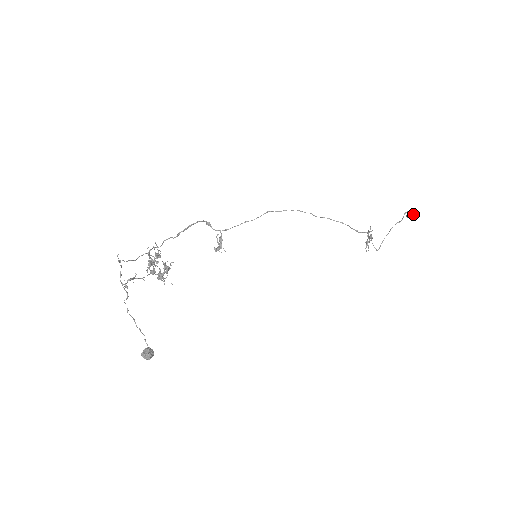
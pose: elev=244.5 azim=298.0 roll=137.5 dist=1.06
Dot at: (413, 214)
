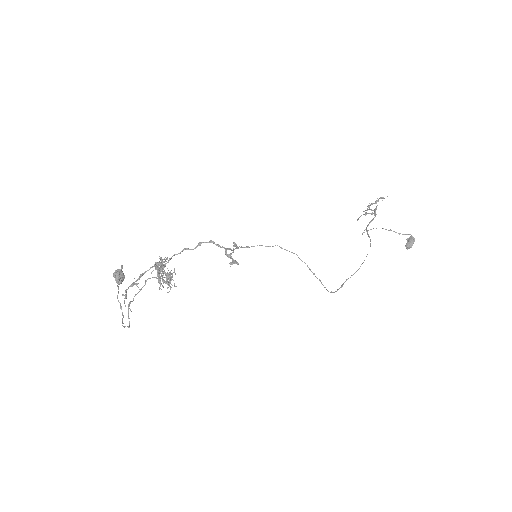
Dot at: (410, 247)
